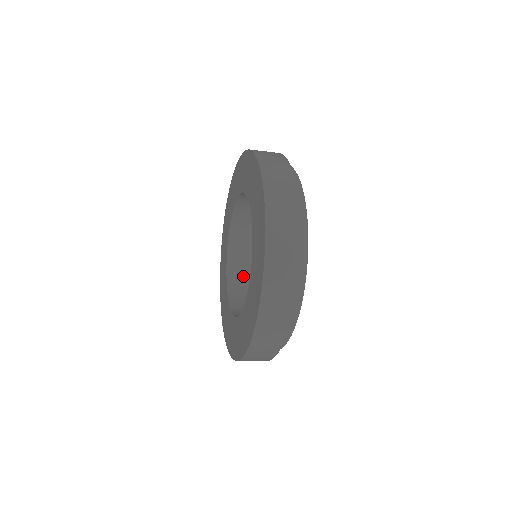
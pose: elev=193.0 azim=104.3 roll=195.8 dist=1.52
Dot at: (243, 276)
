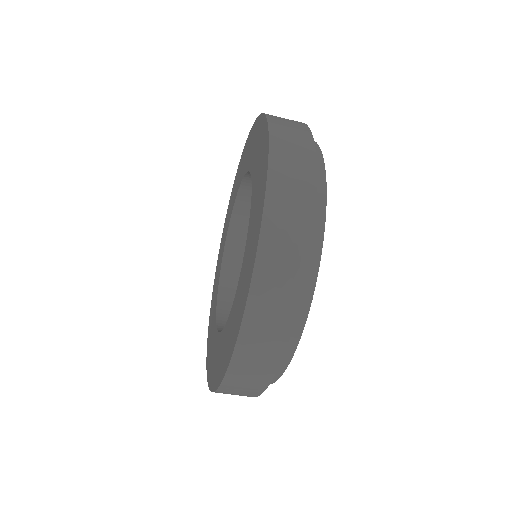
Dot at: occluded
